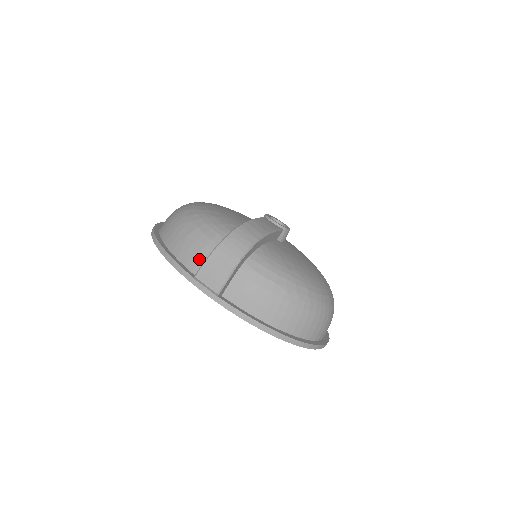
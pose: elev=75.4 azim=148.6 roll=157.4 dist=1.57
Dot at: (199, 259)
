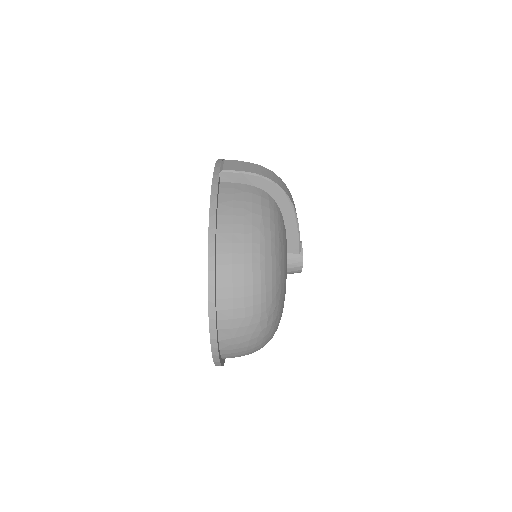
Dot at: occluded
